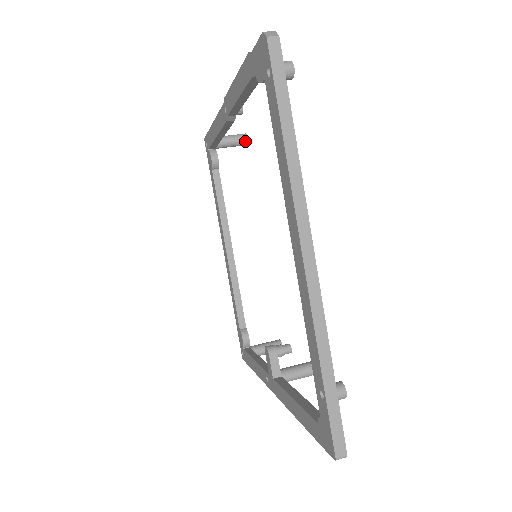
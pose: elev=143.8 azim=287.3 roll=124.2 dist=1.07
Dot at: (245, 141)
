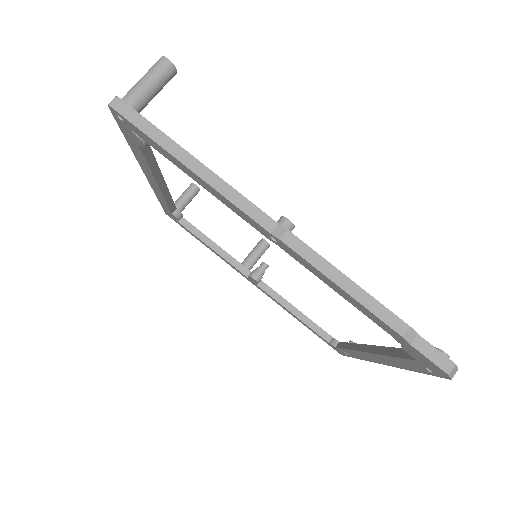
Dot at: (173, 76)
